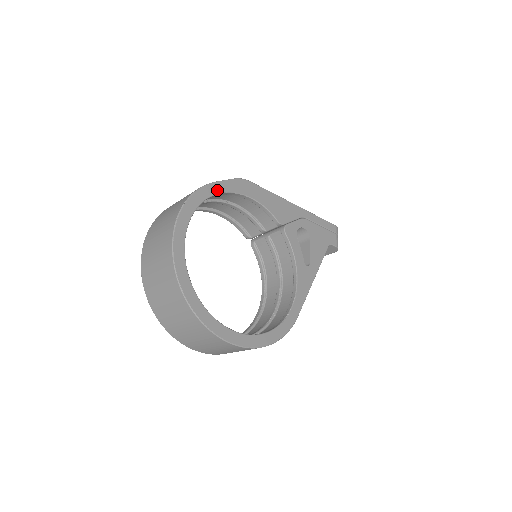
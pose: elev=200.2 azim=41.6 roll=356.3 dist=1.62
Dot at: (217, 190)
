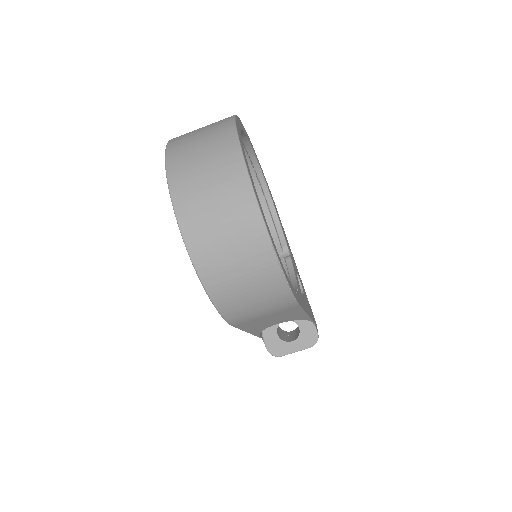
Dot at: (259, 164)
